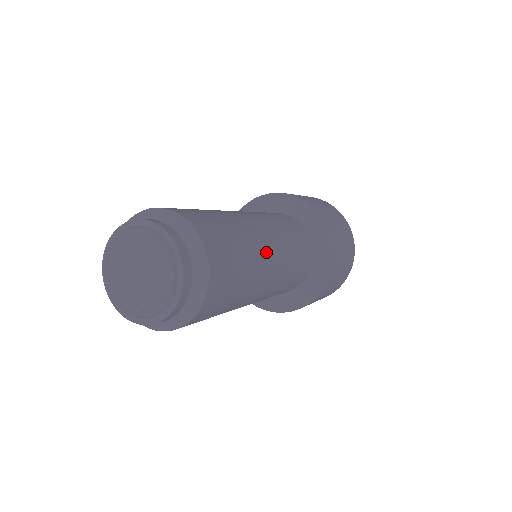
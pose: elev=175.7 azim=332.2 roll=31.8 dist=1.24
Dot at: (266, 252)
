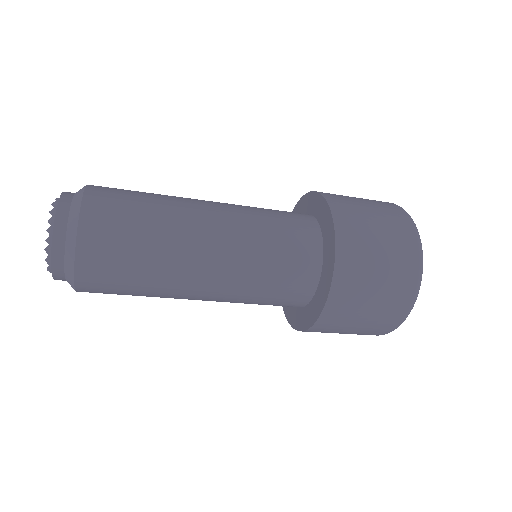
Dot at: (194, 200)
